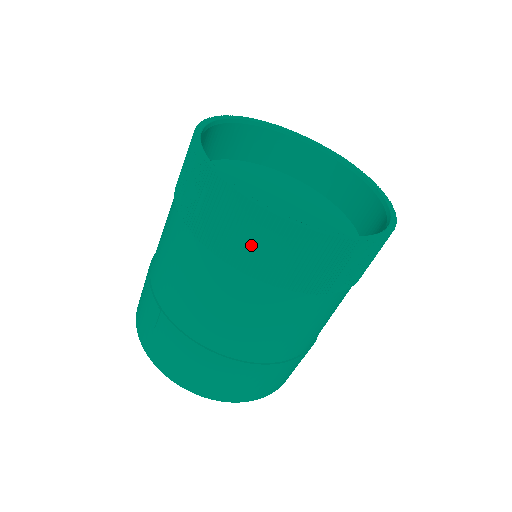
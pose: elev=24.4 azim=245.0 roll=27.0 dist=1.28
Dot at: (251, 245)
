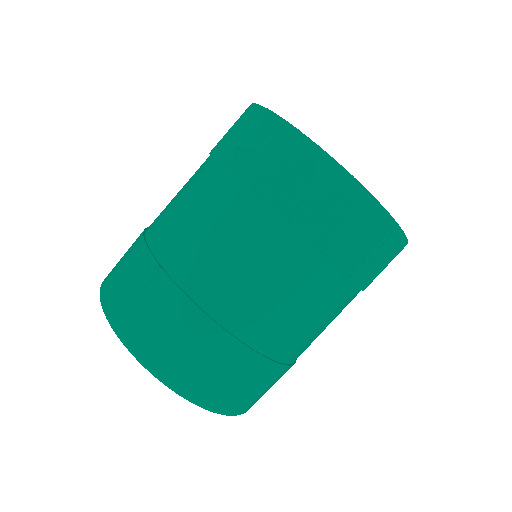
Dot at: (309, 195)
